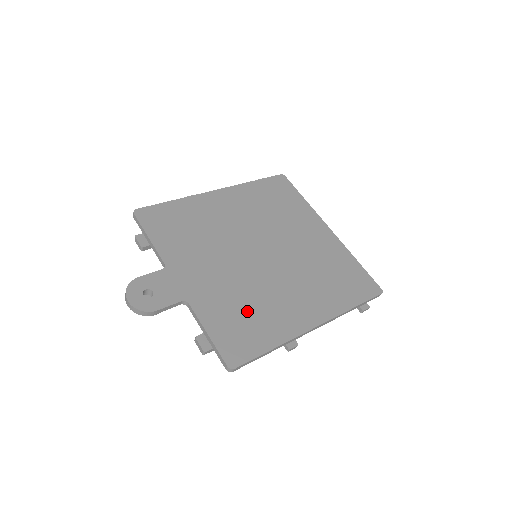
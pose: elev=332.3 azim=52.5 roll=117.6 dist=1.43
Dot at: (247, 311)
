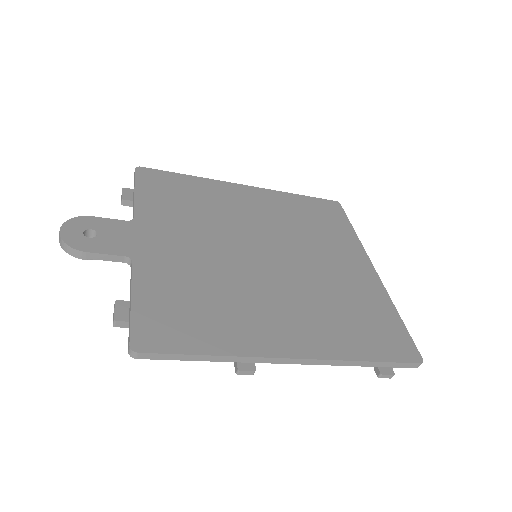
Dot at: (203, 300)
